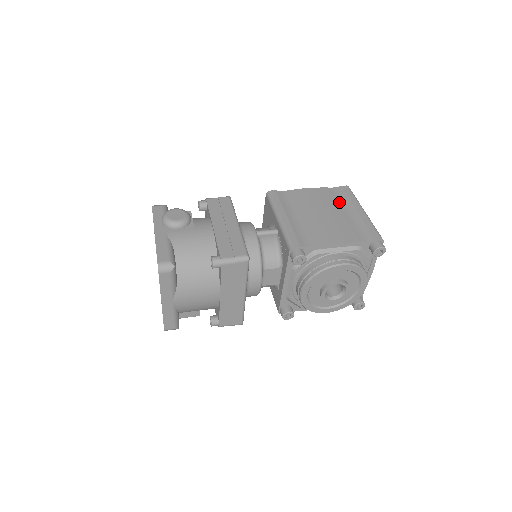
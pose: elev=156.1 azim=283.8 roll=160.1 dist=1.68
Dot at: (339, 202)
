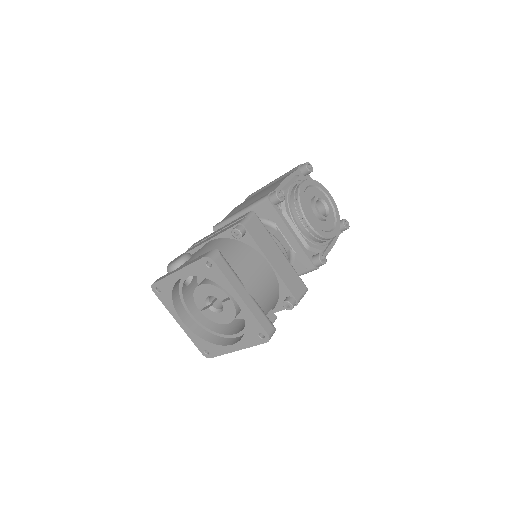
Dot at: occluded
